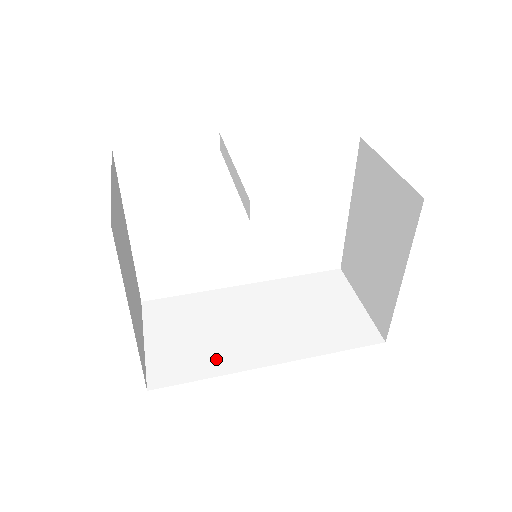
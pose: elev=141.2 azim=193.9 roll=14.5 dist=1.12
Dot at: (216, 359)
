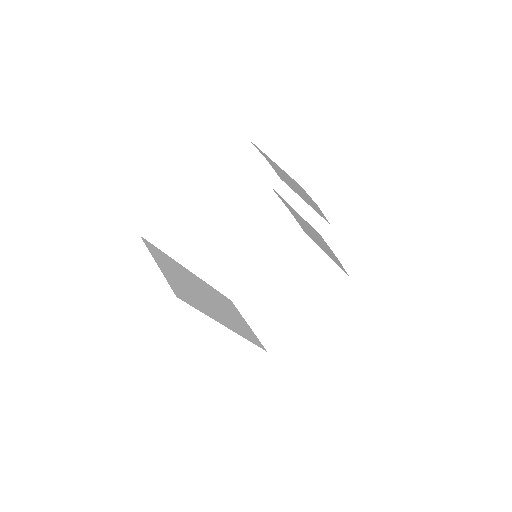
Dot at: (202, 305)
